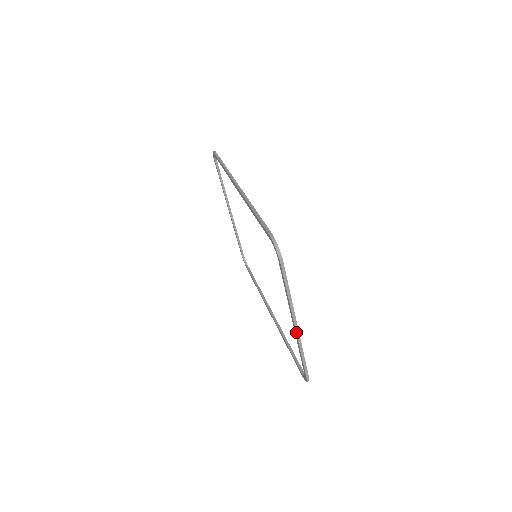
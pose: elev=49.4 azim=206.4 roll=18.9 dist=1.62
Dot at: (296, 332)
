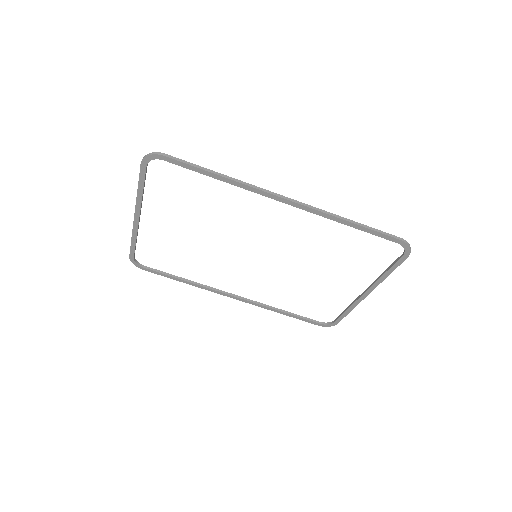
Dot at: occluded
